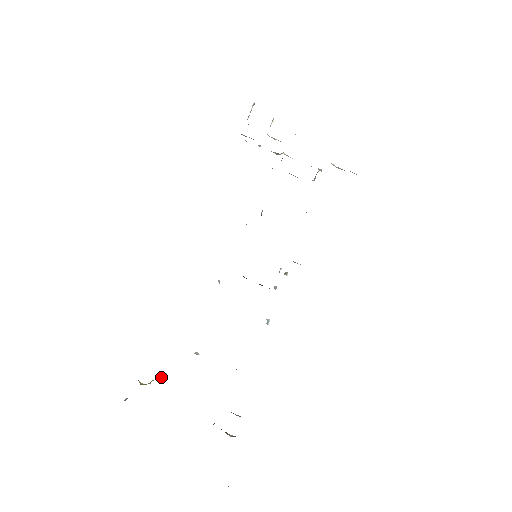
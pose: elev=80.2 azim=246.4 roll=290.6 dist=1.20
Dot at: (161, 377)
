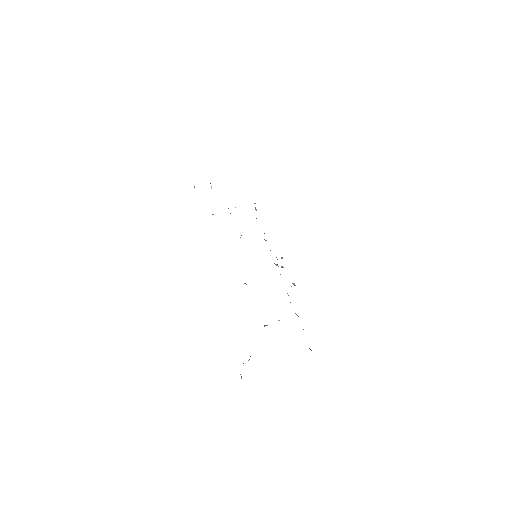
Dot at: occluded
